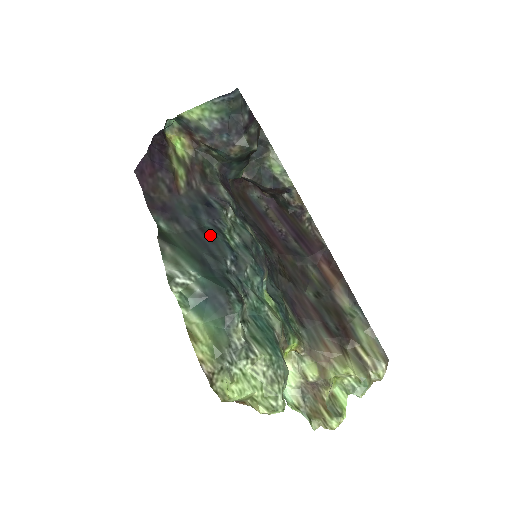
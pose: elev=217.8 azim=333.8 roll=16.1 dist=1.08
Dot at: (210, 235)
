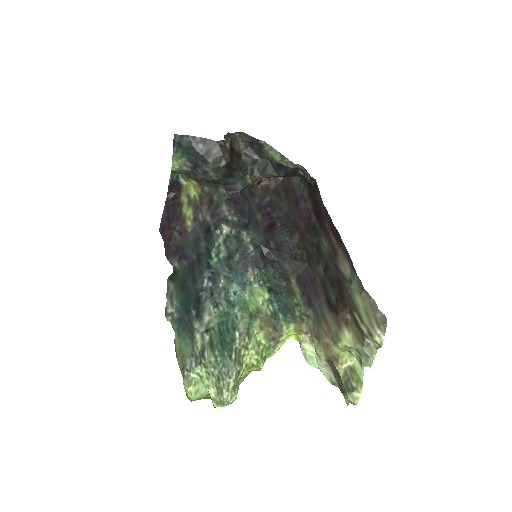
Dot at: (200, 261)
